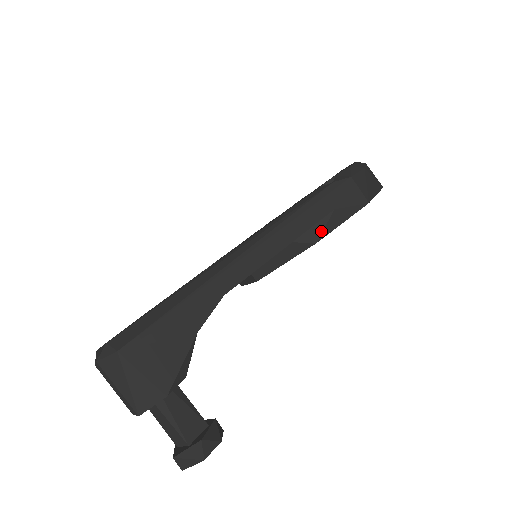
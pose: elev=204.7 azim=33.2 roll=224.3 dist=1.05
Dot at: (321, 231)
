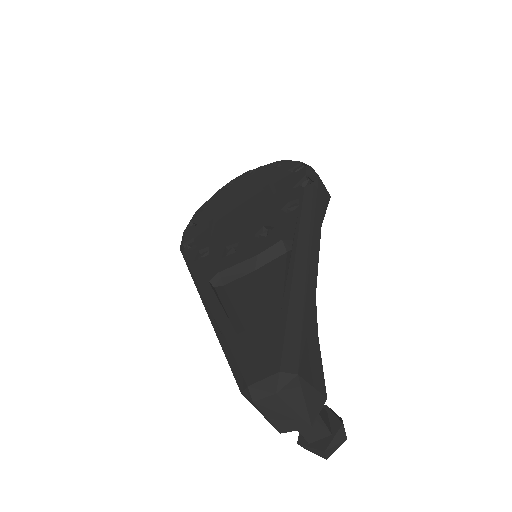
Dot at: occluded
